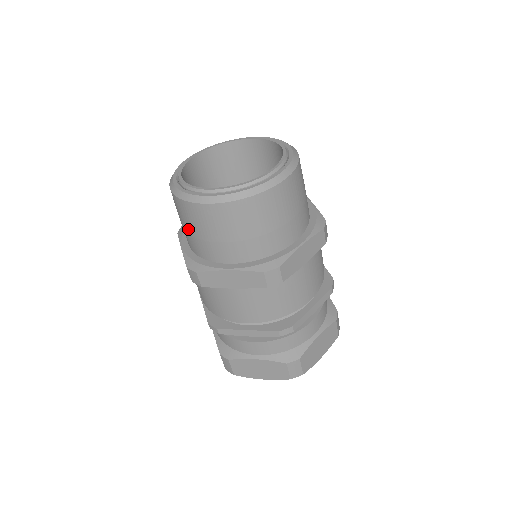
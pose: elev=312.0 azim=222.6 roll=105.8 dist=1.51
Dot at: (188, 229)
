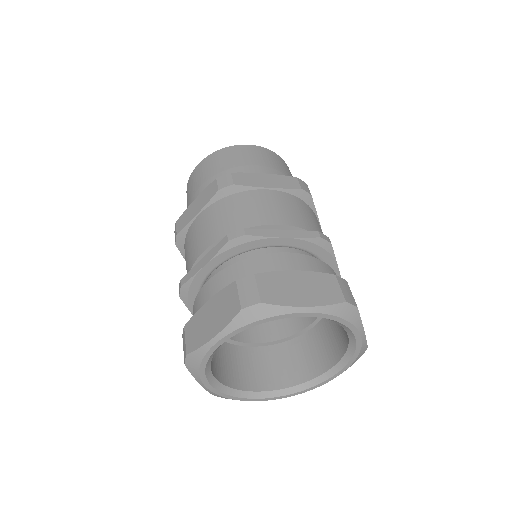
Dot at: occluded
